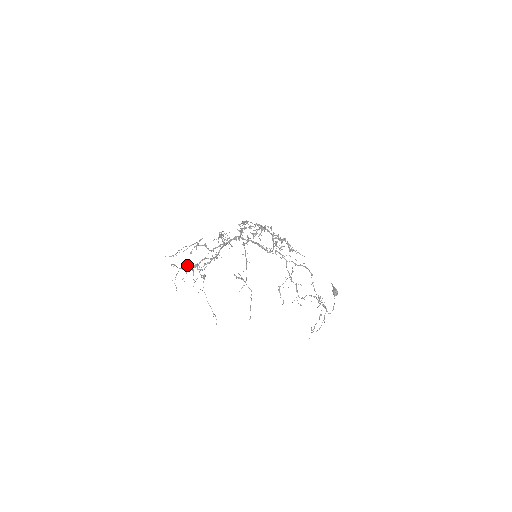
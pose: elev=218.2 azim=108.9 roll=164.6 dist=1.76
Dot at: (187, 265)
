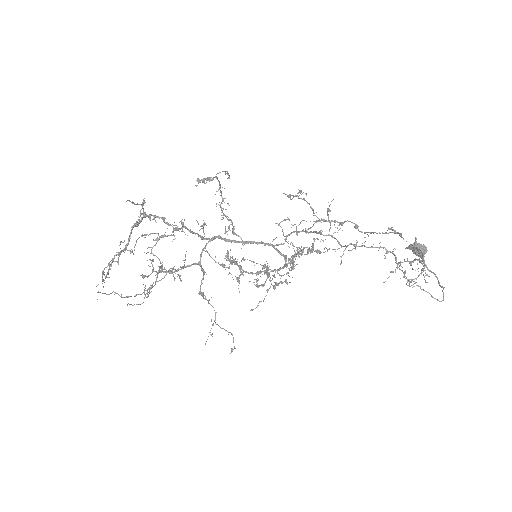
Dot at: (125, 249)
